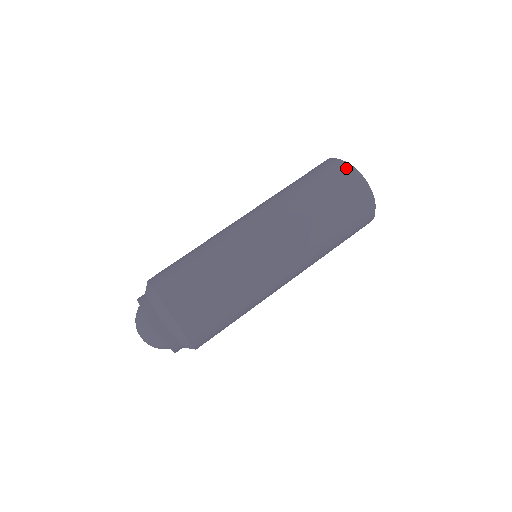
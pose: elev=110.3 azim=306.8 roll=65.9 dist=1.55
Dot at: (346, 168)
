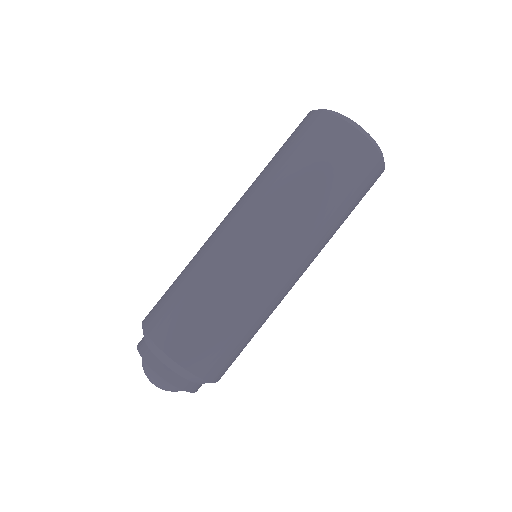
Dot at: (327, 118)
